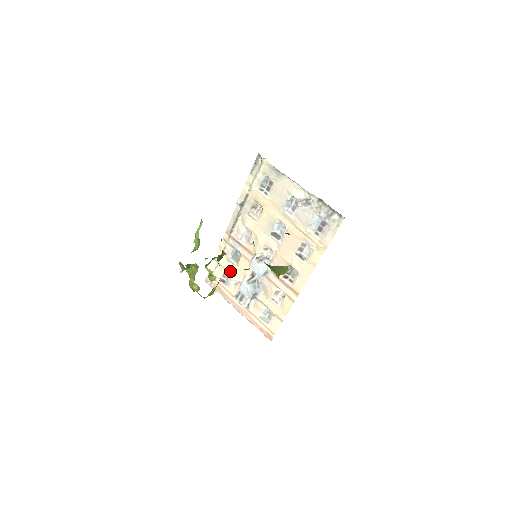
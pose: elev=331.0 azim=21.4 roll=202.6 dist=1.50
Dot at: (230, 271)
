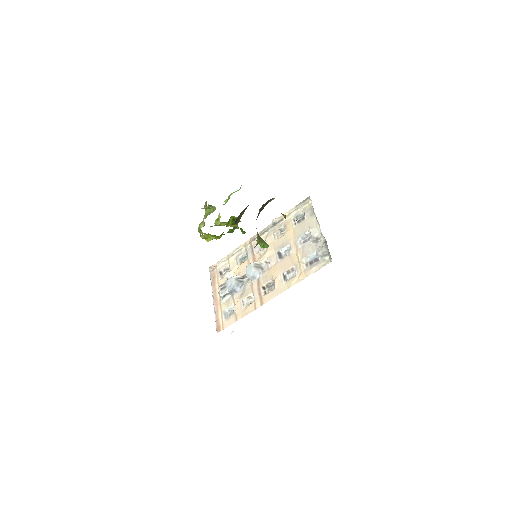
Dot at: (231, 267)
